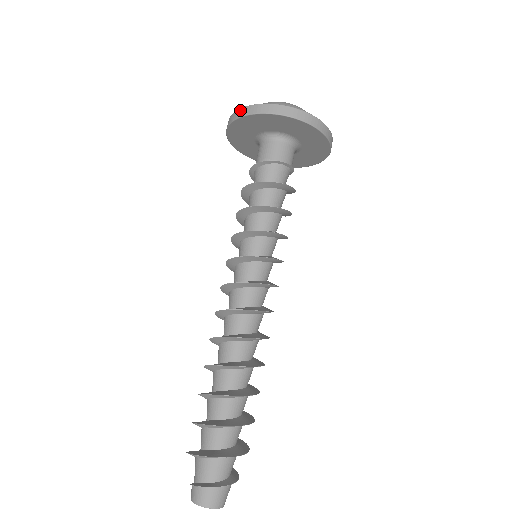
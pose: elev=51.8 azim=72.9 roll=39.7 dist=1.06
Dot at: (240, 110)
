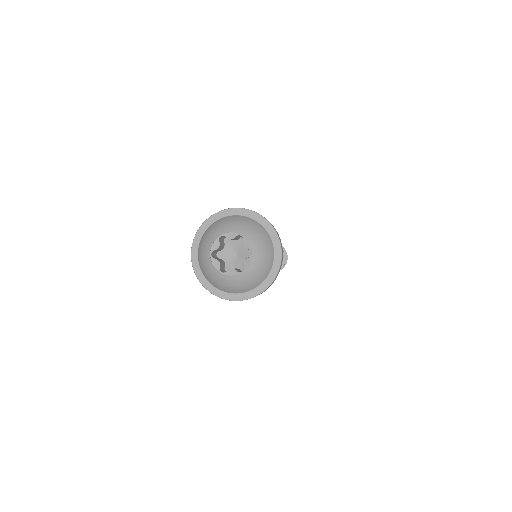
Dot at: (197, 278)
